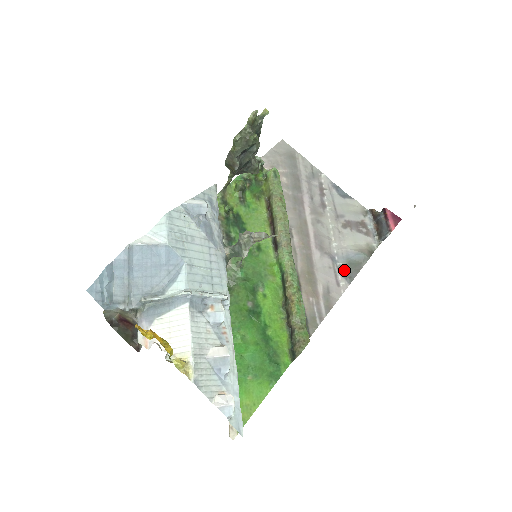
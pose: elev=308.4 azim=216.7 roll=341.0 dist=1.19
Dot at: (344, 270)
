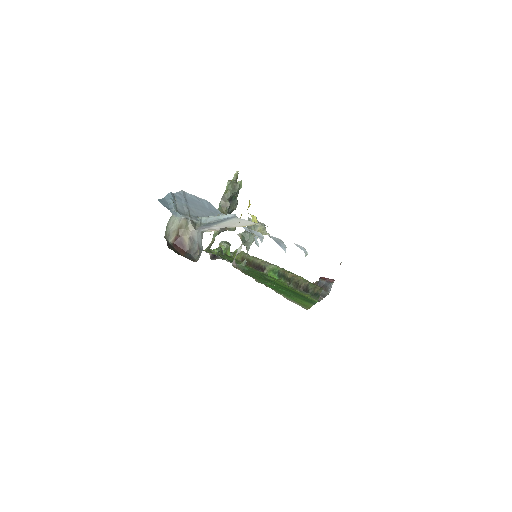
Dot at: occluded
